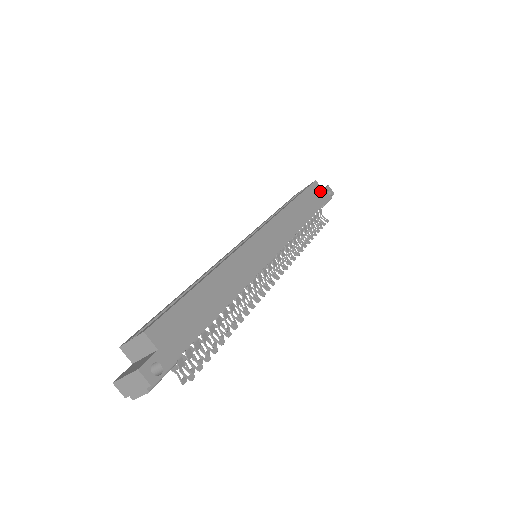
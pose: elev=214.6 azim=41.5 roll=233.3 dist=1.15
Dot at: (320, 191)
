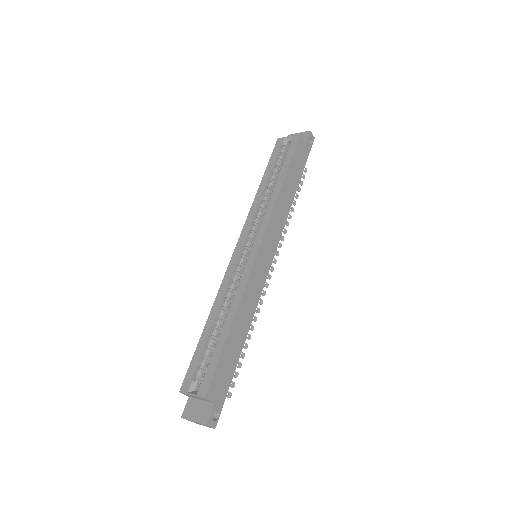
Dot at: (304, 146)
